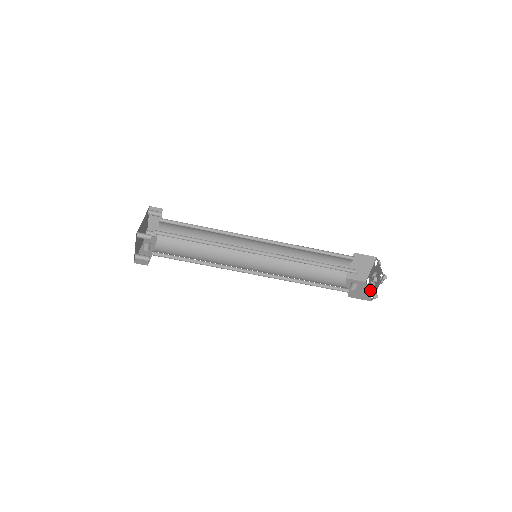
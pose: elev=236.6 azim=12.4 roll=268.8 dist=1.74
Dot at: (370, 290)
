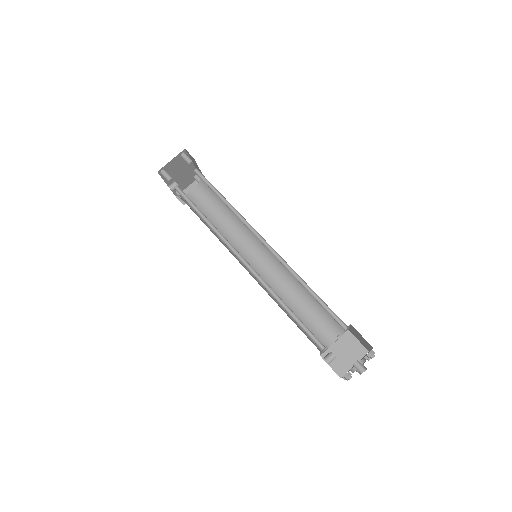
Dot at: occluded
